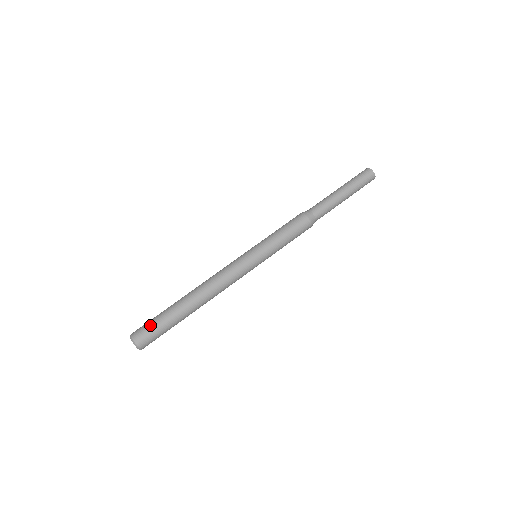
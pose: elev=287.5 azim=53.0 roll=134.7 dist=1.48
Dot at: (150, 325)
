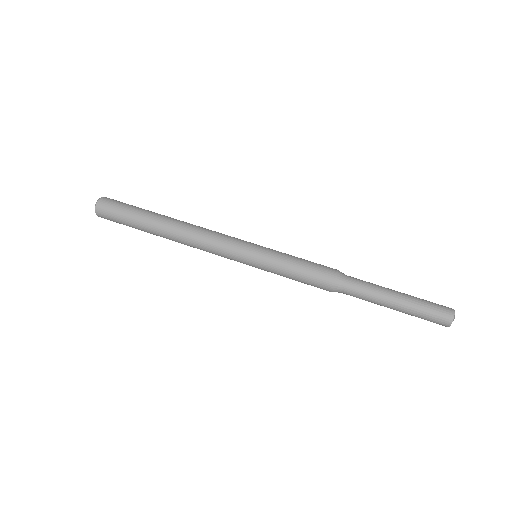
Dot at: (122, 204)
